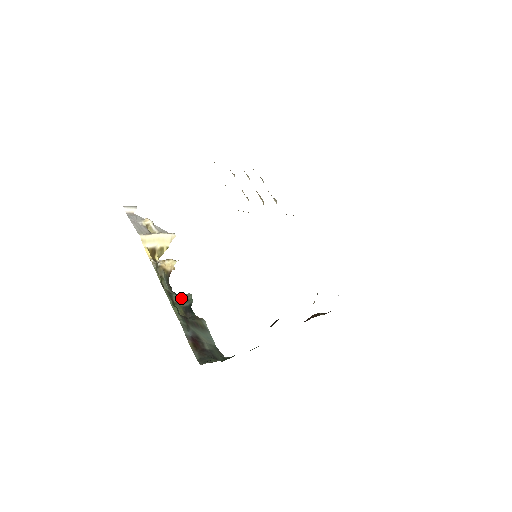
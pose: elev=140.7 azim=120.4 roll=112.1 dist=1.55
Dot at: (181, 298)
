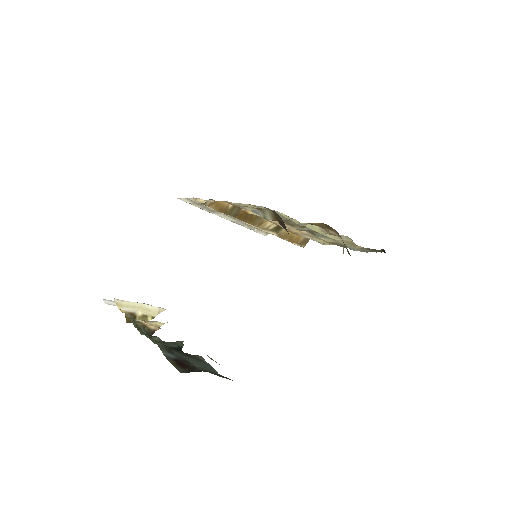
Dot at: (166, 342)
